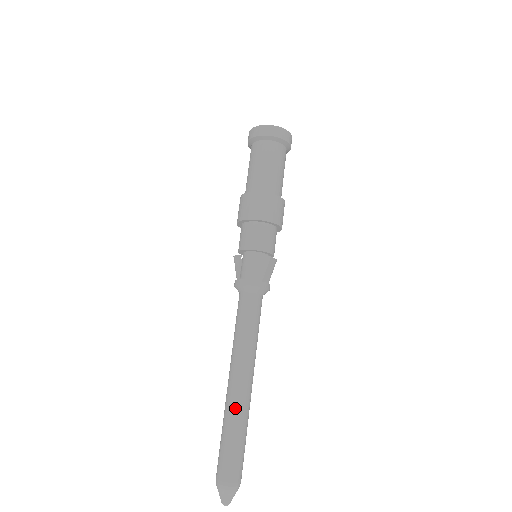
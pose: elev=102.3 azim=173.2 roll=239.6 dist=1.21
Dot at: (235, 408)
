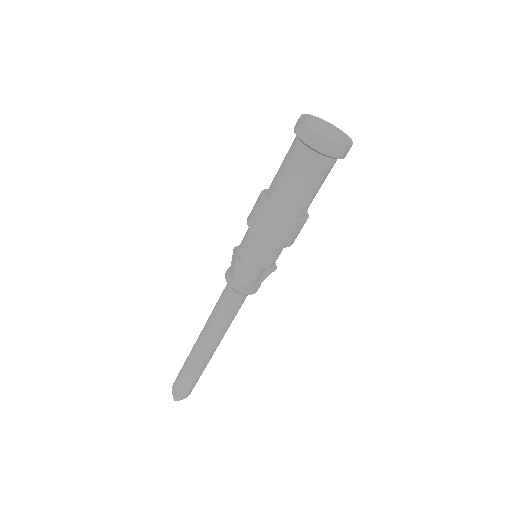
Dot at: (206, 363)
